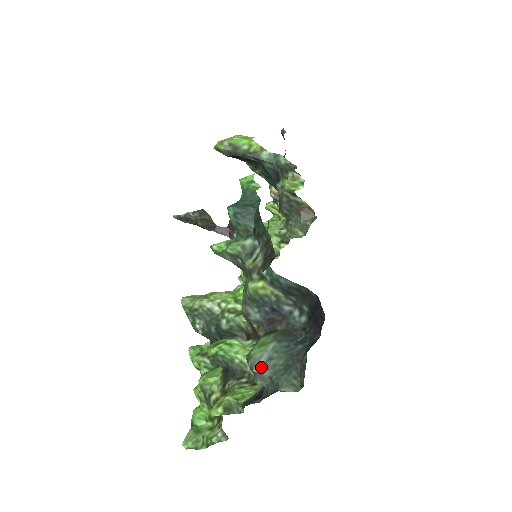
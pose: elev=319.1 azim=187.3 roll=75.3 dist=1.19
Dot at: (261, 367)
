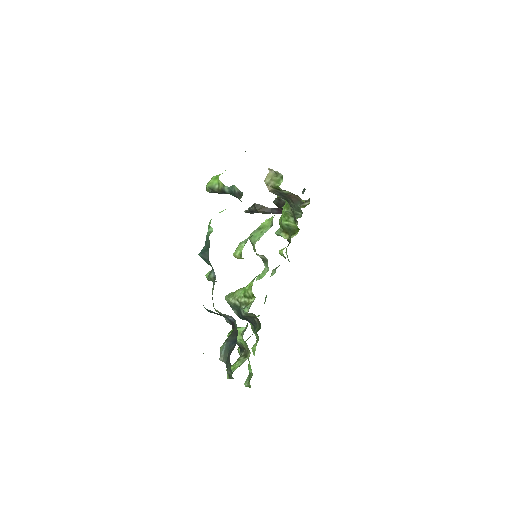
Dot at: (222, 358)
